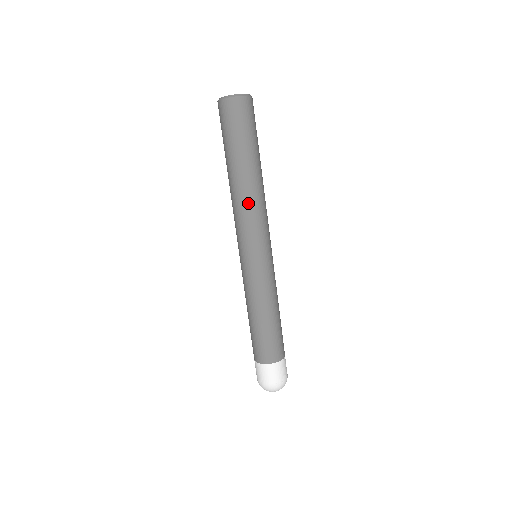
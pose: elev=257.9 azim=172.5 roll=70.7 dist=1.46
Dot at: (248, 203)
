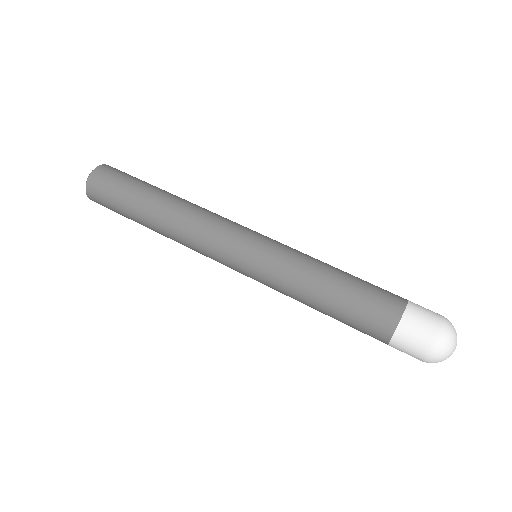
Dot at: (185, 224)
